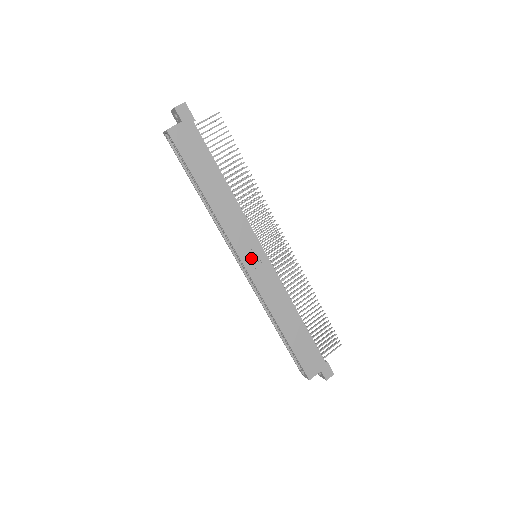
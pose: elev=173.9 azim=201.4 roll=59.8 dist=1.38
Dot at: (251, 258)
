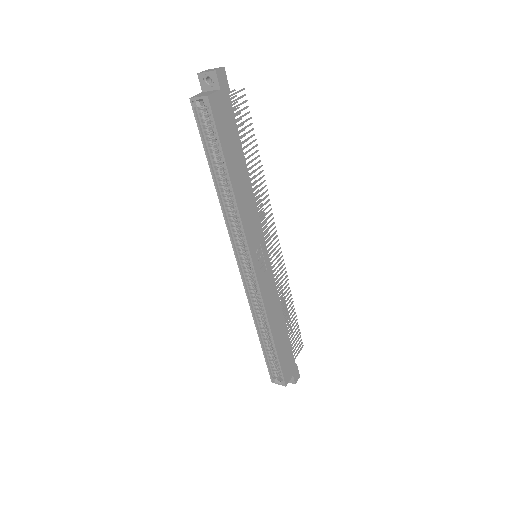
Dot at: (259, 258)
